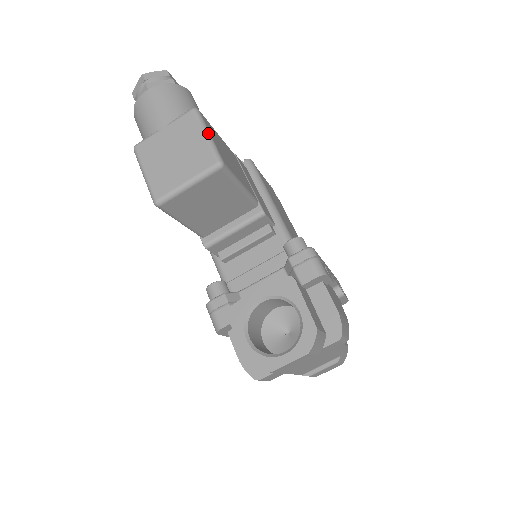
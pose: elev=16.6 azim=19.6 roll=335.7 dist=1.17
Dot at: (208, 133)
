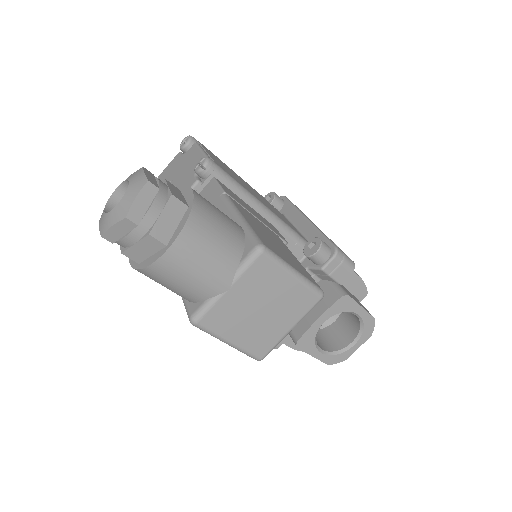
Dot at: (294, 271)
